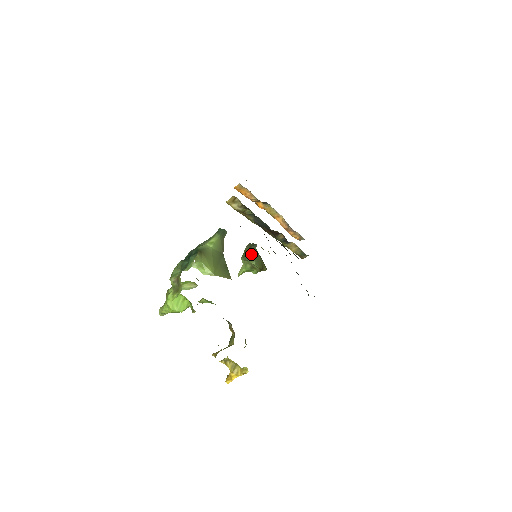
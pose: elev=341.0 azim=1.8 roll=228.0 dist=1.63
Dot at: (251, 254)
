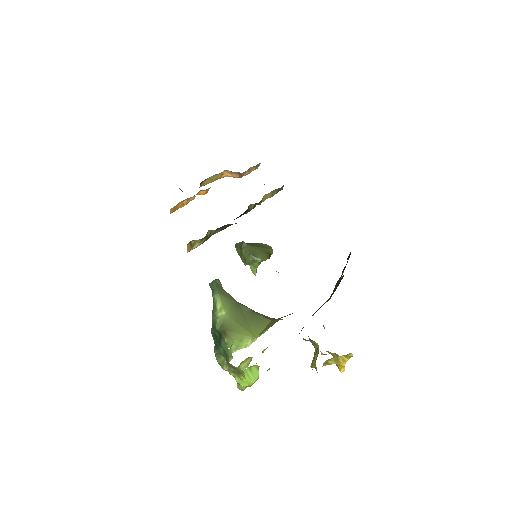
Dot at: (249, 256)
